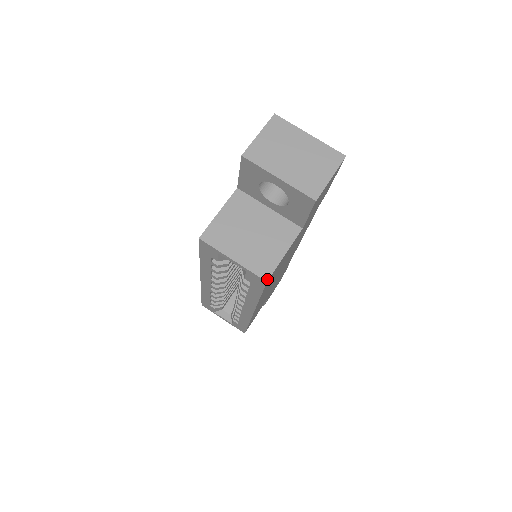
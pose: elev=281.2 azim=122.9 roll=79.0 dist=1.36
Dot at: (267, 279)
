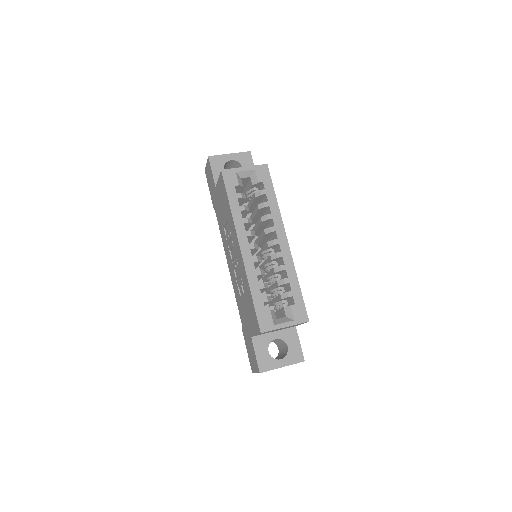
Dot at: (266, 164)
